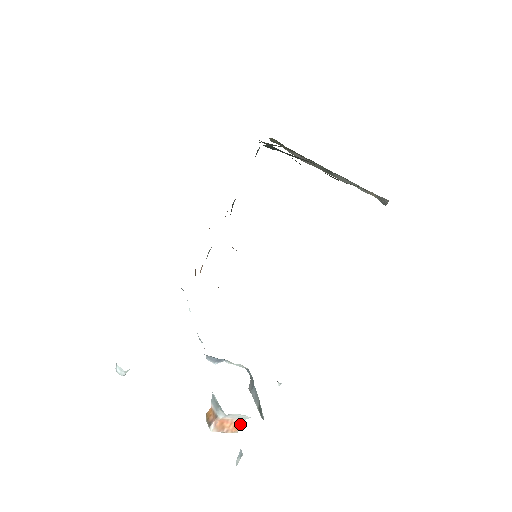
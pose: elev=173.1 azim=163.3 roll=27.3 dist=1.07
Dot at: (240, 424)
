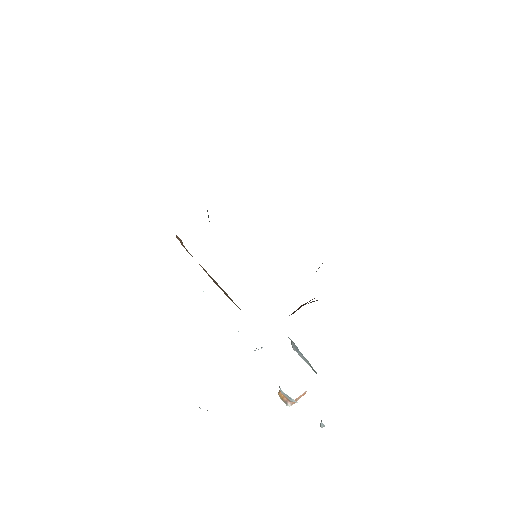
Dot at: (306, 391)
